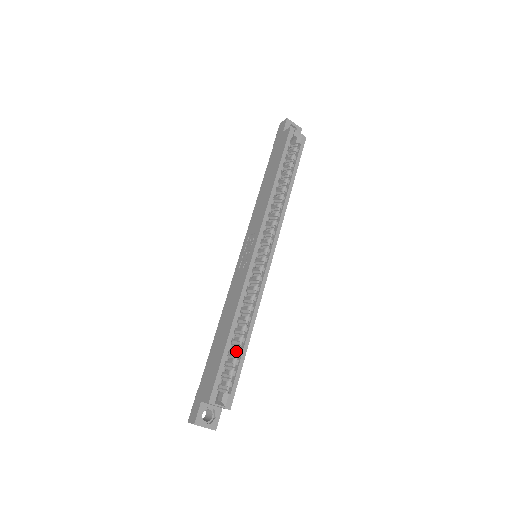
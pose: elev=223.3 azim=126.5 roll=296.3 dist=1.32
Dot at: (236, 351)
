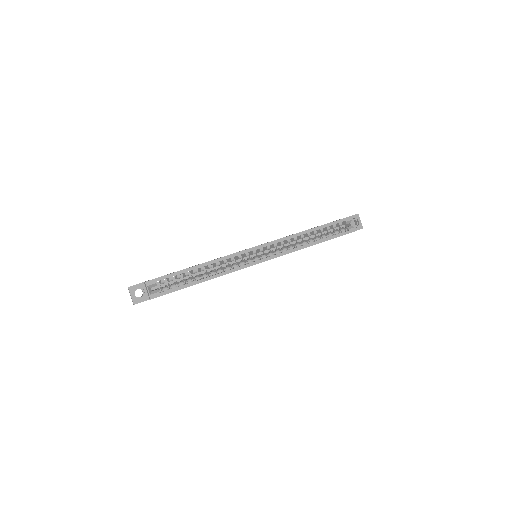
Dot at: (188, 279)
